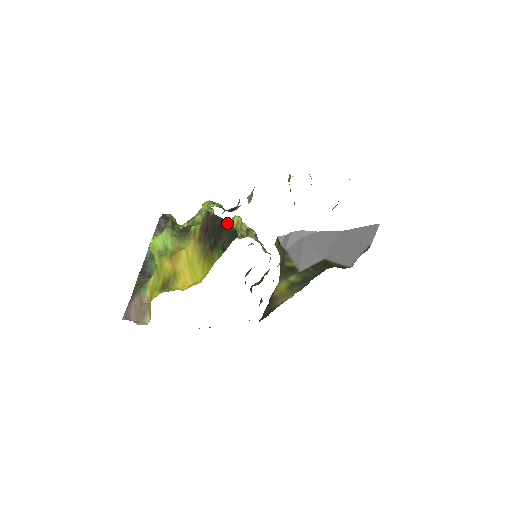
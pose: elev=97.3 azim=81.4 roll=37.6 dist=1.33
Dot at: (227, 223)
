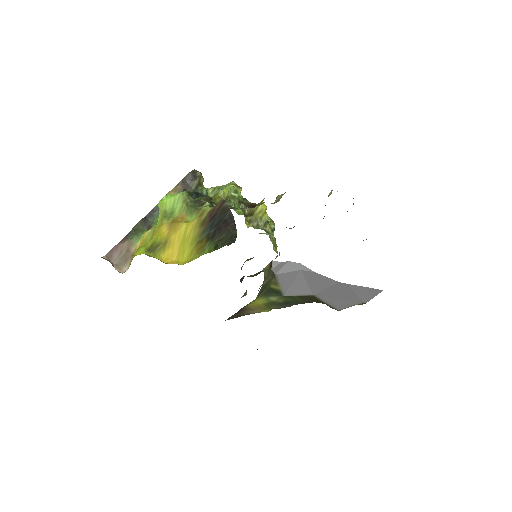
Dot at: (234, 222)
